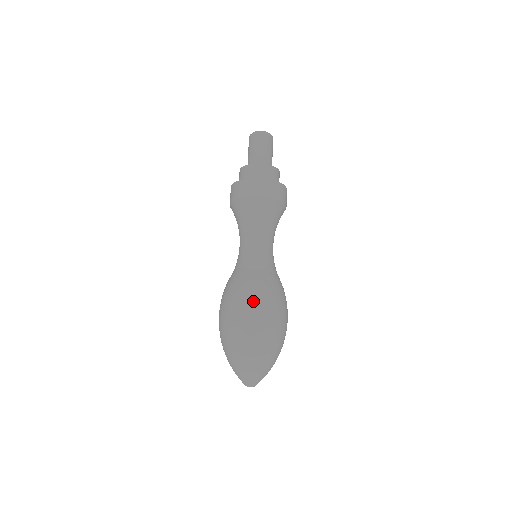
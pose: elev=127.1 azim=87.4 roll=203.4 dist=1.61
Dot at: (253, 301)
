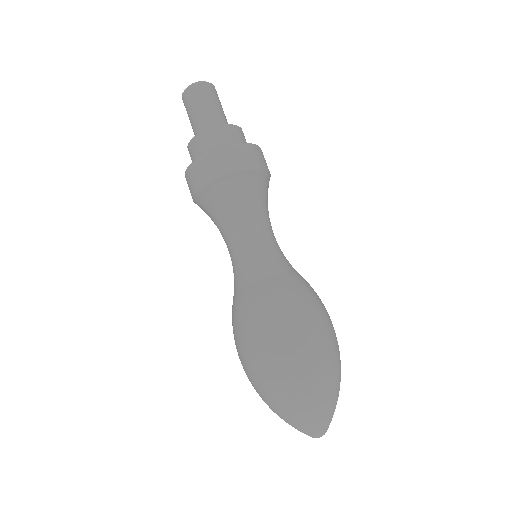
Dot at: (308, 314)
